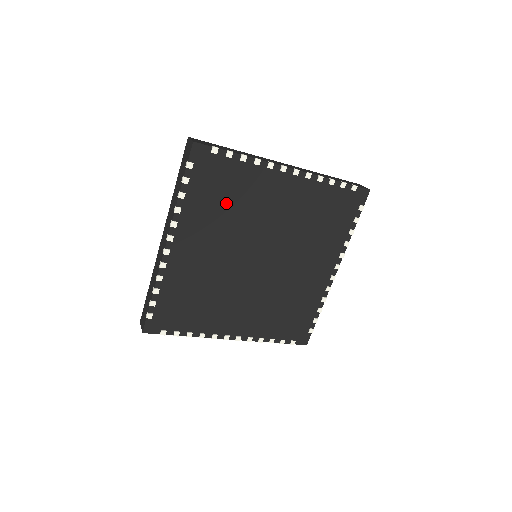
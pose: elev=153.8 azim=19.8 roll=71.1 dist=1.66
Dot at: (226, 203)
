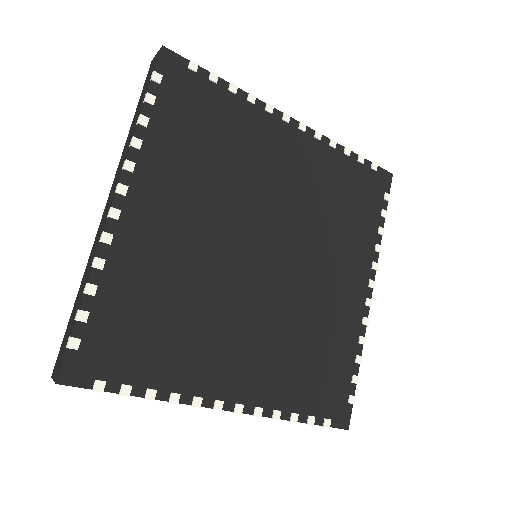
Dot at: (211, 150)
